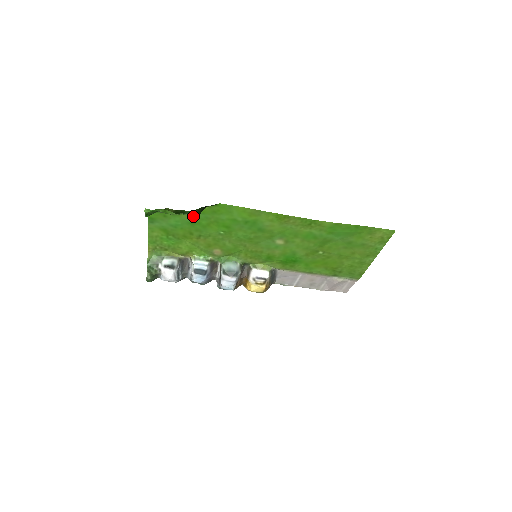
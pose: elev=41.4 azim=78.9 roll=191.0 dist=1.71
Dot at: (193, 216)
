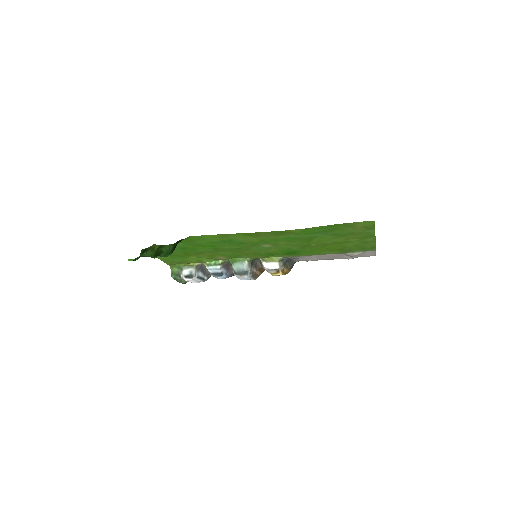
Dot at: (178, 245)
